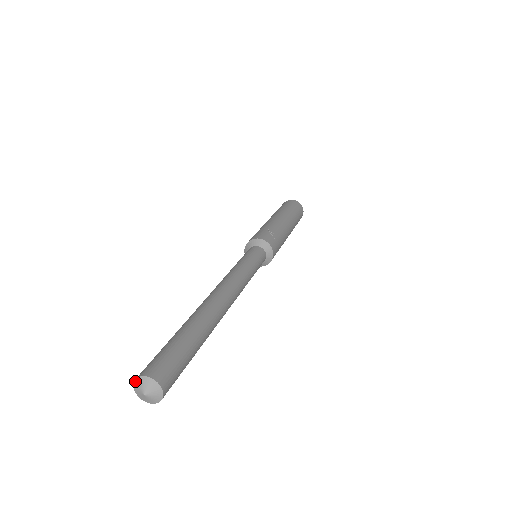
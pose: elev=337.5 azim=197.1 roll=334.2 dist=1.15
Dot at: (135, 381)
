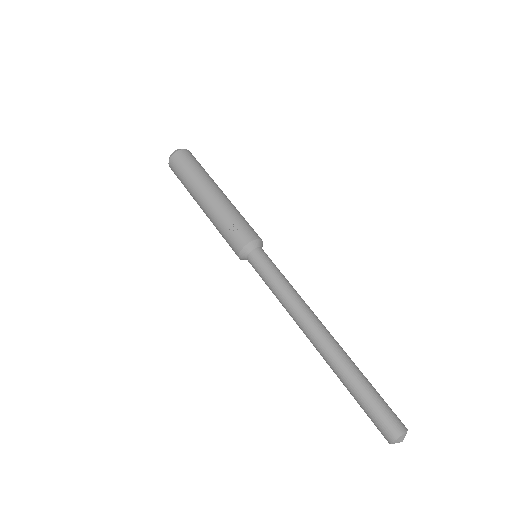
Dot at: occluded
